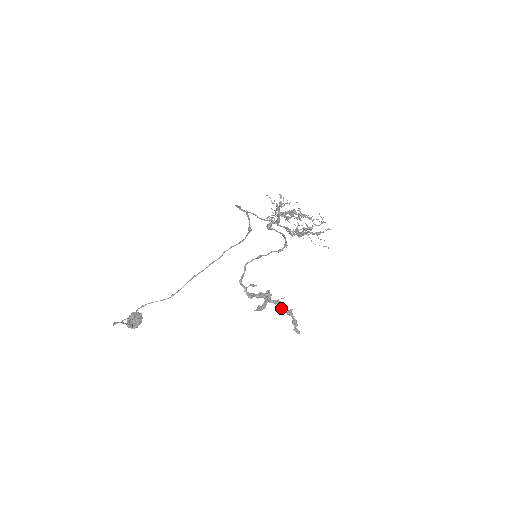
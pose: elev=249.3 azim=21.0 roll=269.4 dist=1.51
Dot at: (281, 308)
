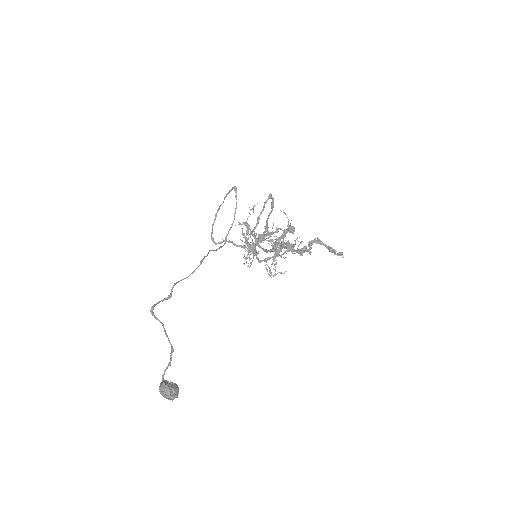
Dot at: (309, 242)
